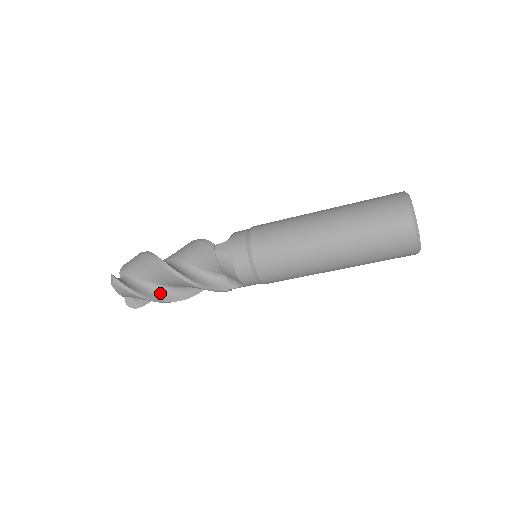
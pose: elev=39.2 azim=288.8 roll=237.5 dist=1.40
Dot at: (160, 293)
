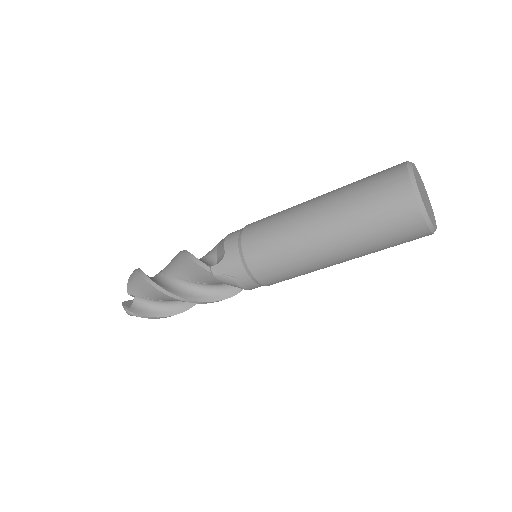
Dot at: (176, 306)
